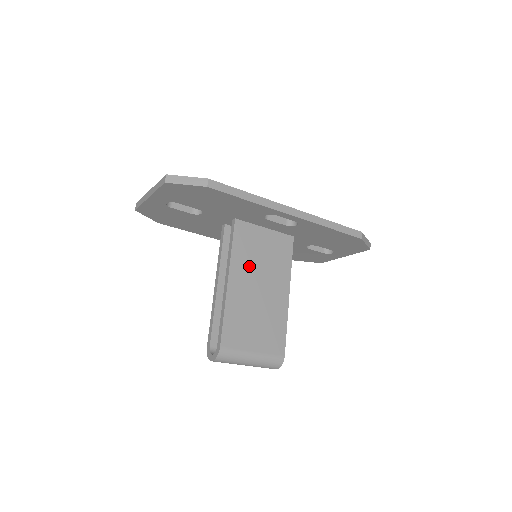
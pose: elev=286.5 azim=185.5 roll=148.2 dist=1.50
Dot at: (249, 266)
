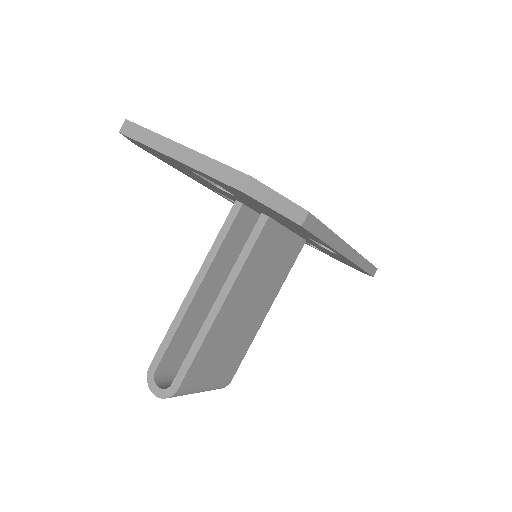
Dot at: (251, 283)
